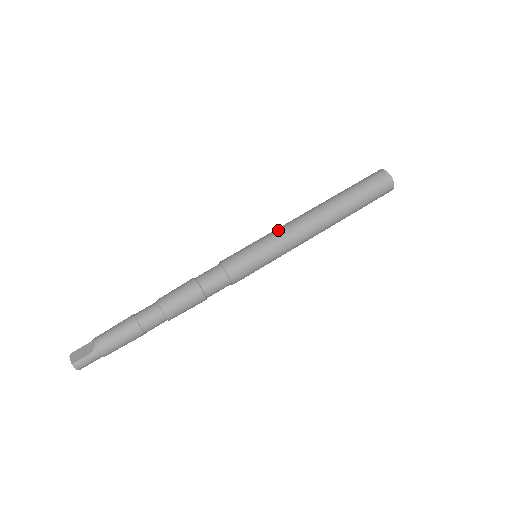
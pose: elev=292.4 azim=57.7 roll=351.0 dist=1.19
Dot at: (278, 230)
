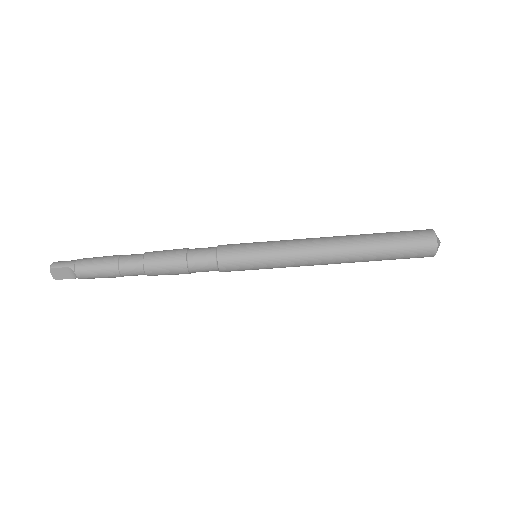
Dot at: (290, 260)
